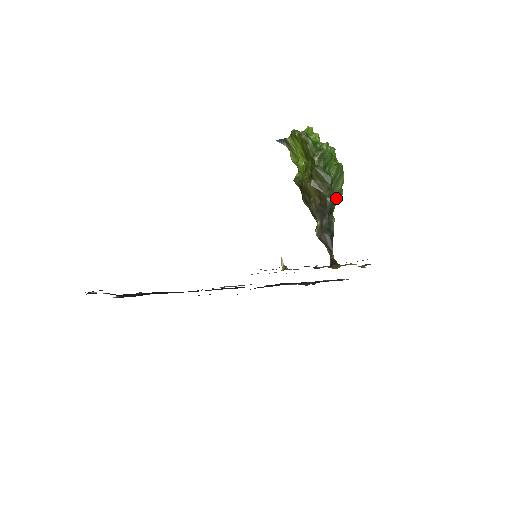
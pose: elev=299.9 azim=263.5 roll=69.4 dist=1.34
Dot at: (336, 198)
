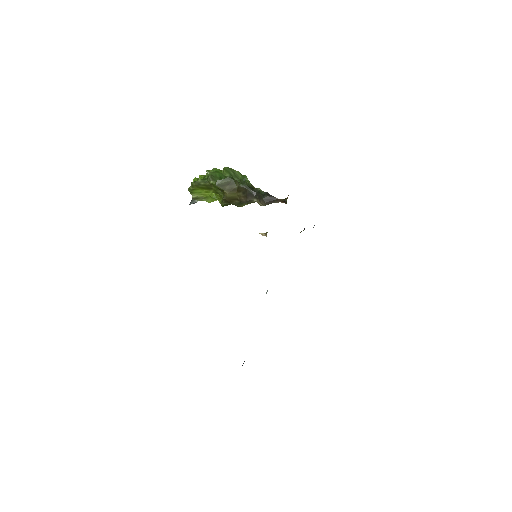
Dot at: (246, 181)
